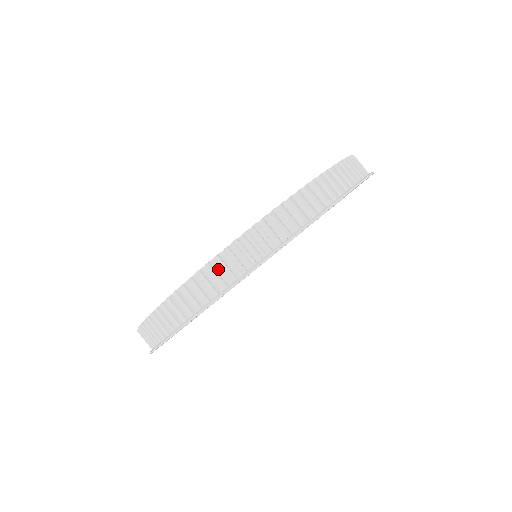
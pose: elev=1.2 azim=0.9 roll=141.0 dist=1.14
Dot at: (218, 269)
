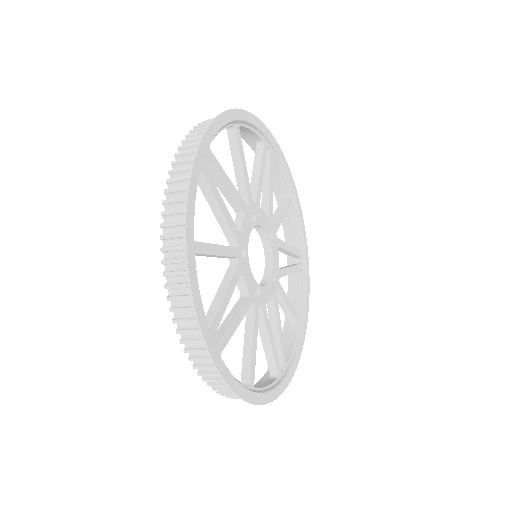
Dot at: (178, 179)
